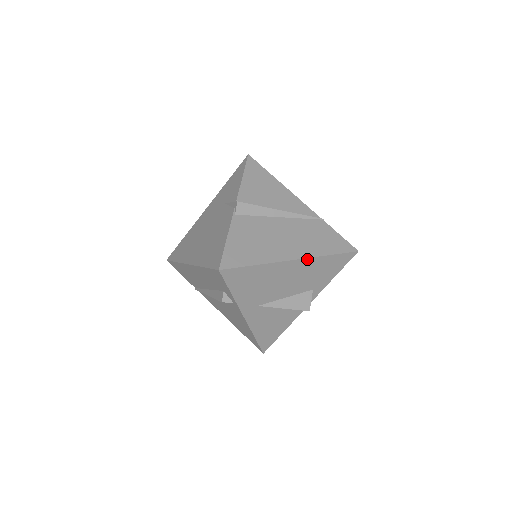
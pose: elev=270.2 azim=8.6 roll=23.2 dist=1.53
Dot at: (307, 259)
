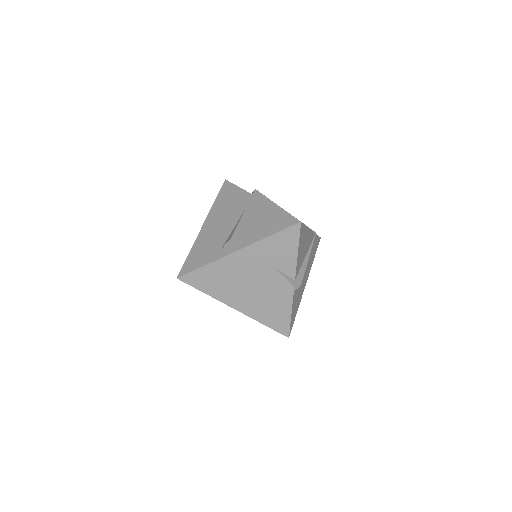
Dot at: (308, 275)
